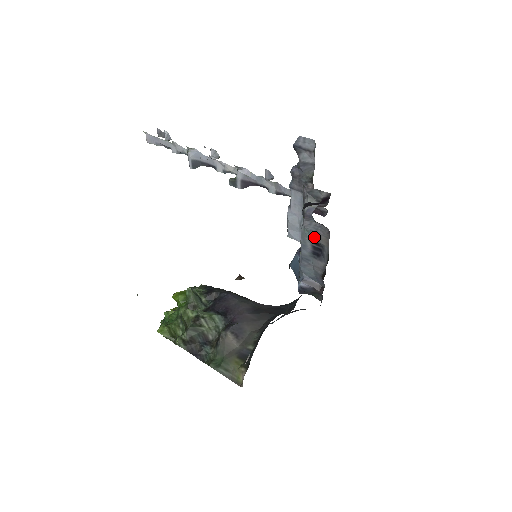
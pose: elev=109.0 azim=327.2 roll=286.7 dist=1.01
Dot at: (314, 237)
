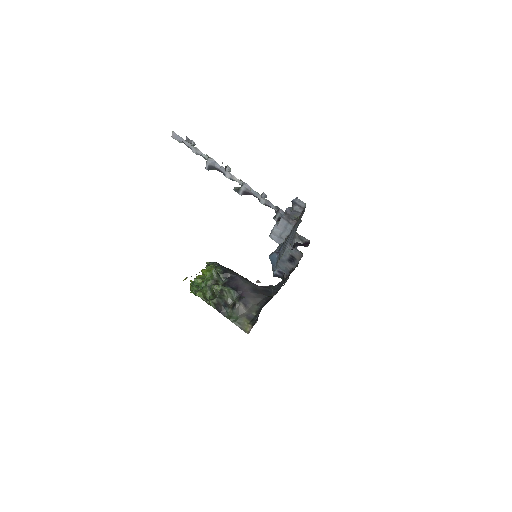
Dot at: (293, 254)
